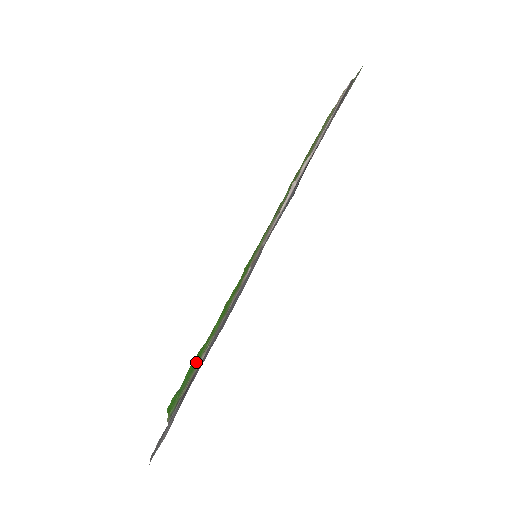
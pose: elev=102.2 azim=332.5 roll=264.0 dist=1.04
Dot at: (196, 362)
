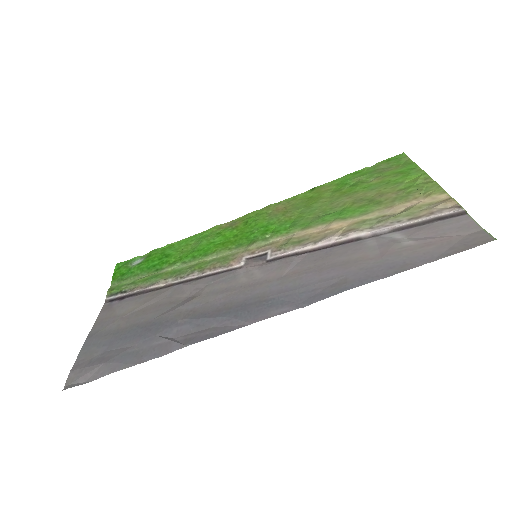
Dot at: (157, 266)
